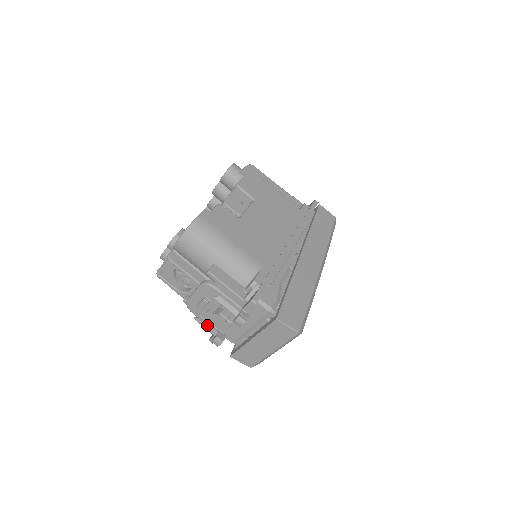
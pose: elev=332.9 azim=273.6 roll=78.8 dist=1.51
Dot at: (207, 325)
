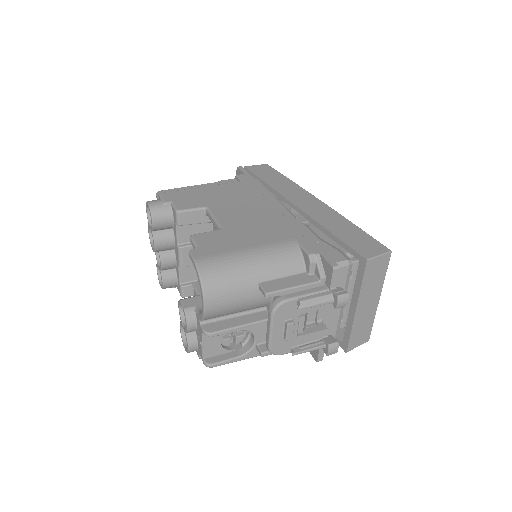
Dot at: (308, 347)
